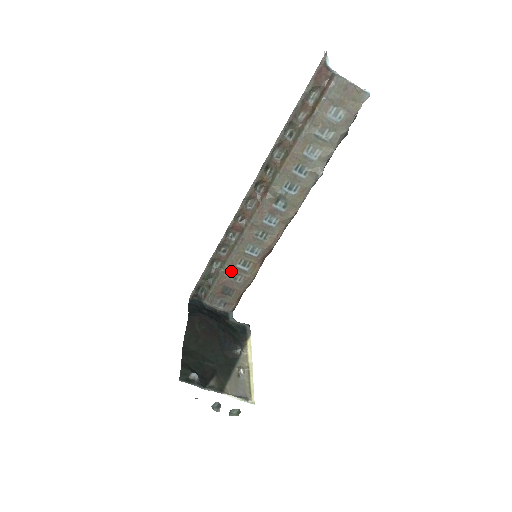
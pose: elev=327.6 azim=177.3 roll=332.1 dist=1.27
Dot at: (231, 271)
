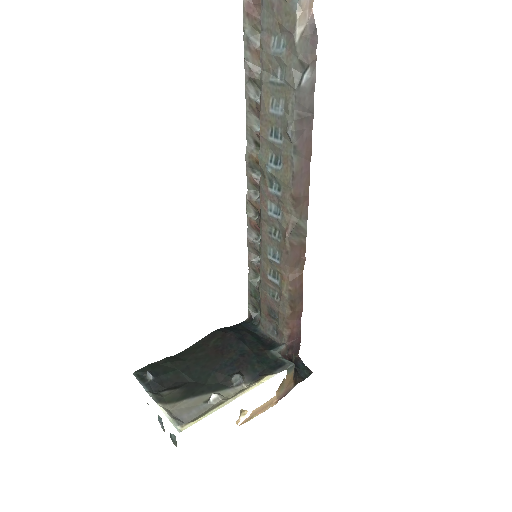
Dot at: (267, 285)
